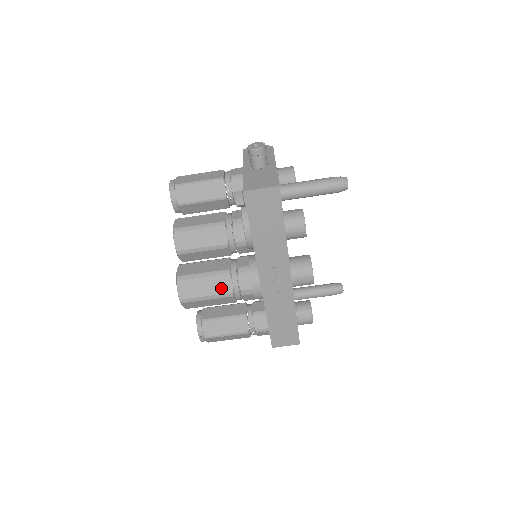
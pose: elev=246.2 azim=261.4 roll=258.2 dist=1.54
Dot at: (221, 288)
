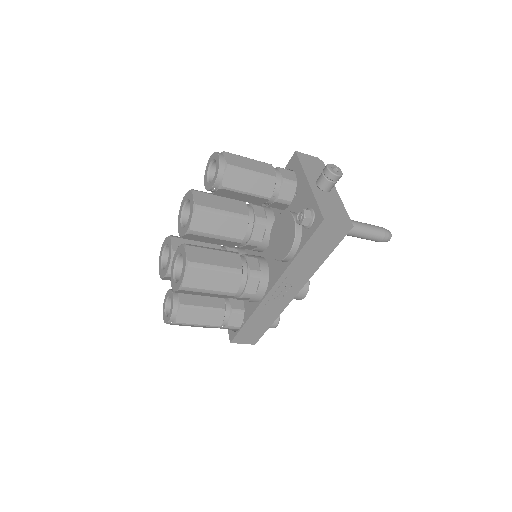
Dot at: (228, 286)
